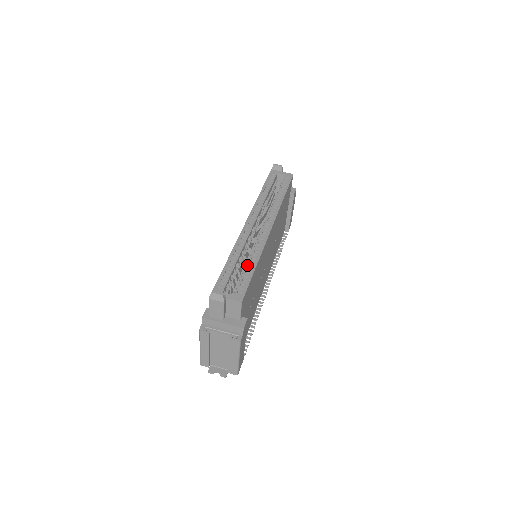
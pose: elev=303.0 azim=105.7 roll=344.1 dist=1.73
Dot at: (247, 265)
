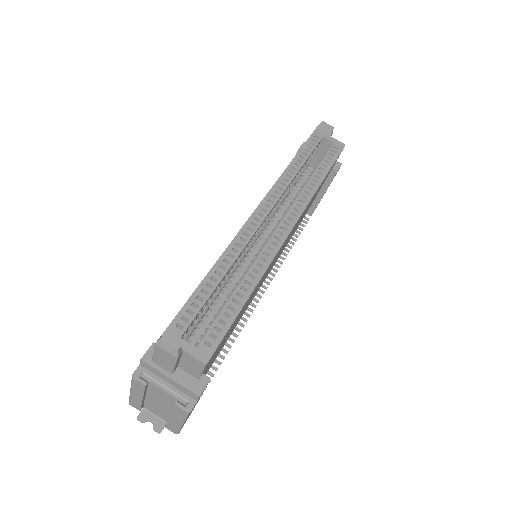
Dot at: (235, 293)
